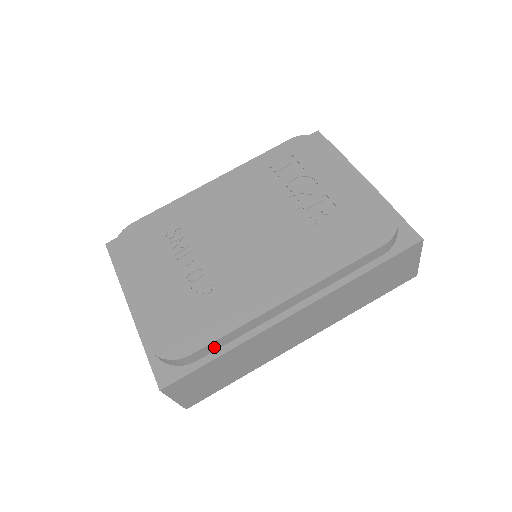
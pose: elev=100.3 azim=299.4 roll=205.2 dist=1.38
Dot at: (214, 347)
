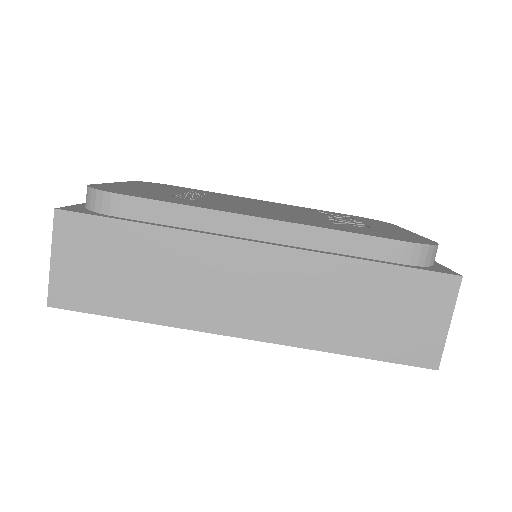
Dot at: (147, 213)
